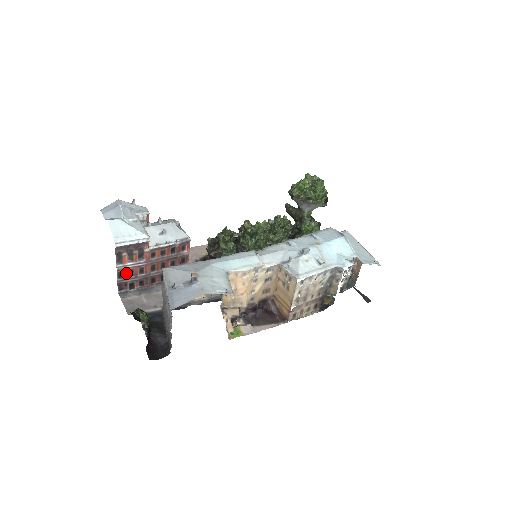
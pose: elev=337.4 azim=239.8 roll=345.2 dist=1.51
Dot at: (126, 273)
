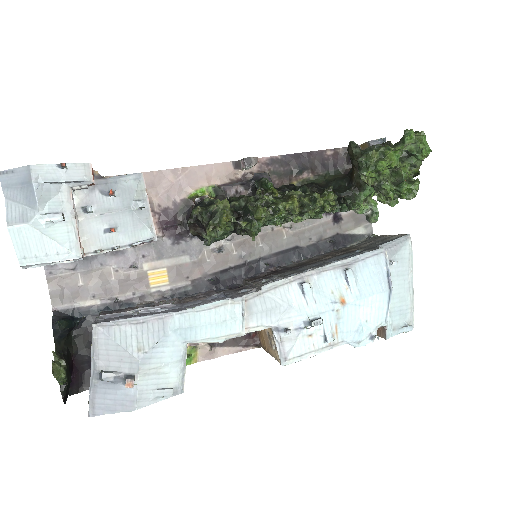
Dot at: occluded
